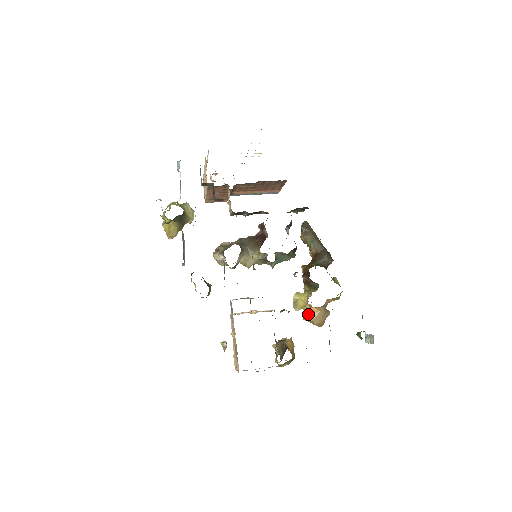
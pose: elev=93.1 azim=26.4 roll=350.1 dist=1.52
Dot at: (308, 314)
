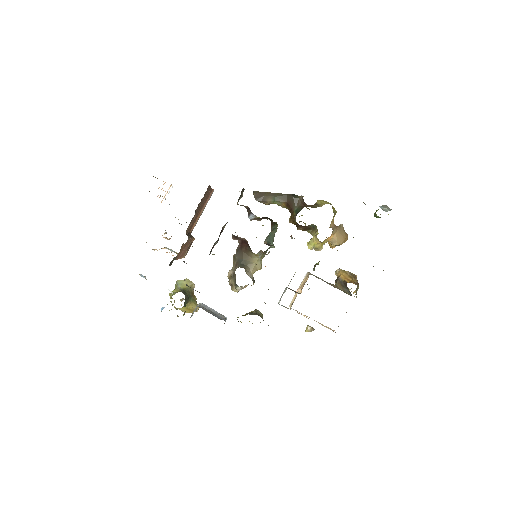
Dot at: (331, 244)
